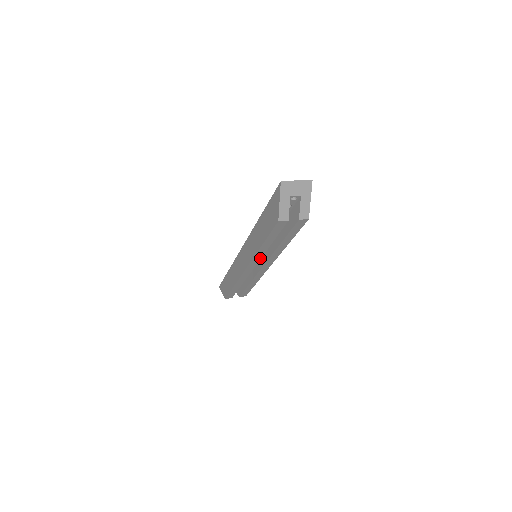
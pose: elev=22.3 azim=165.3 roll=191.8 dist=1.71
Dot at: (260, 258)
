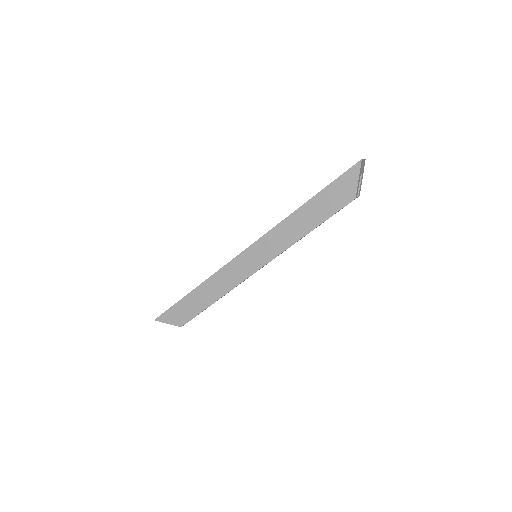
Dot at: occluded
